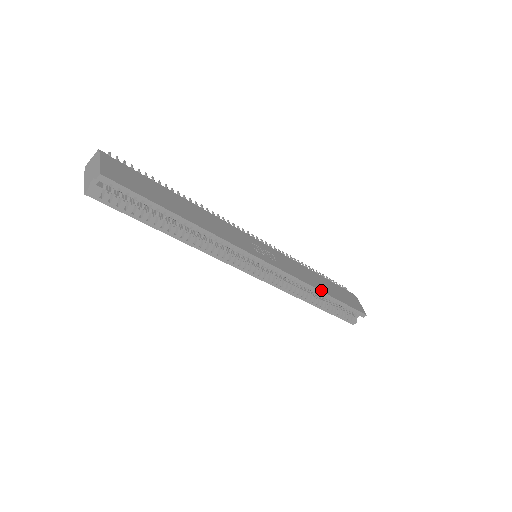
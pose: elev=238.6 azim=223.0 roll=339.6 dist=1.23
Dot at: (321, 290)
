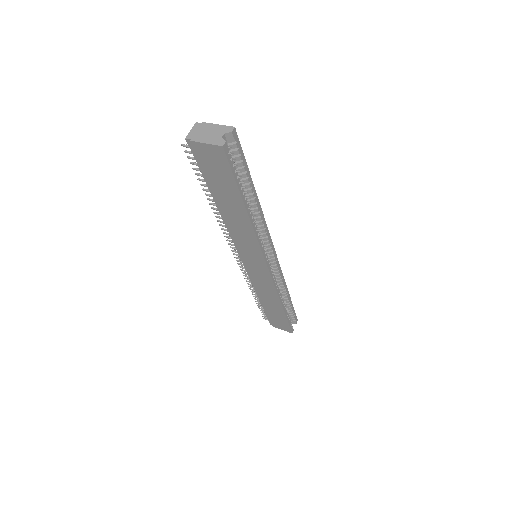
Dot at: (287, 289)
